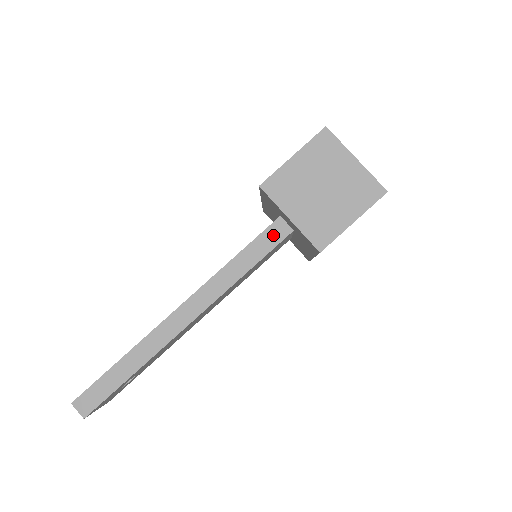
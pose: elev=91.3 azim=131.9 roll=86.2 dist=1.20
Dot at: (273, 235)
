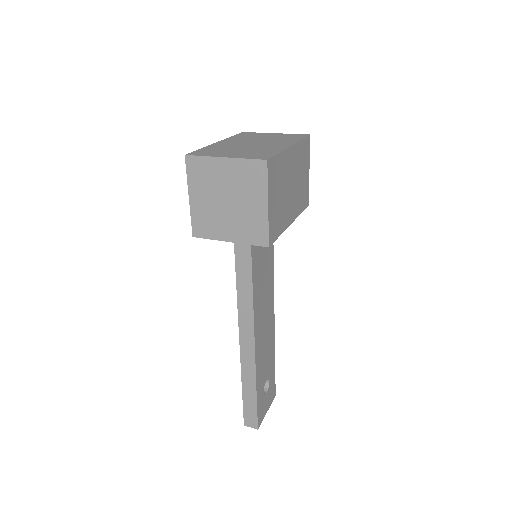
Dot at: (242, 246)
